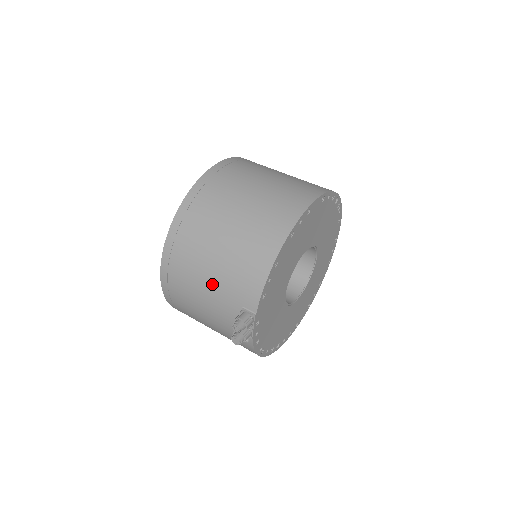
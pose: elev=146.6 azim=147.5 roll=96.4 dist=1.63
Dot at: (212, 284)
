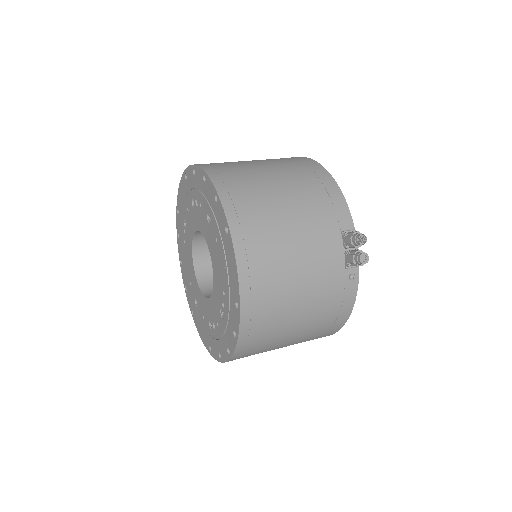
Dot at: (302, 229)
